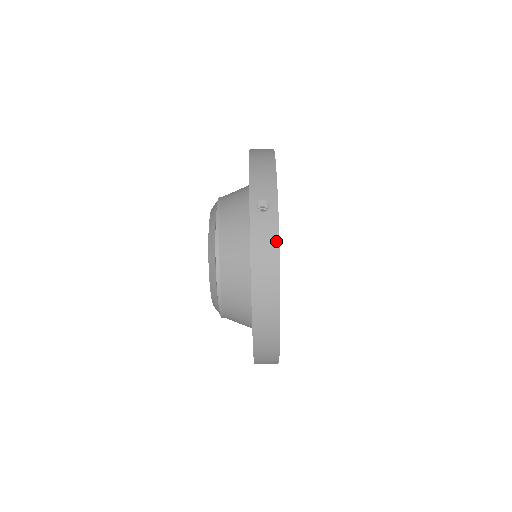
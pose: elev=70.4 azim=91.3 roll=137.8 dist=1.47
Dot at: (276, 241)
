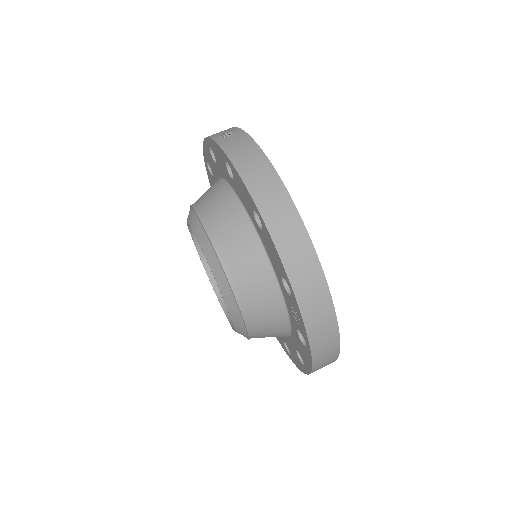
Dot at: (253, 144)
